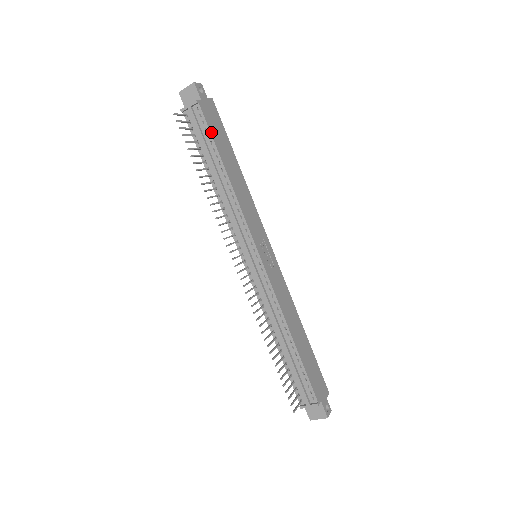
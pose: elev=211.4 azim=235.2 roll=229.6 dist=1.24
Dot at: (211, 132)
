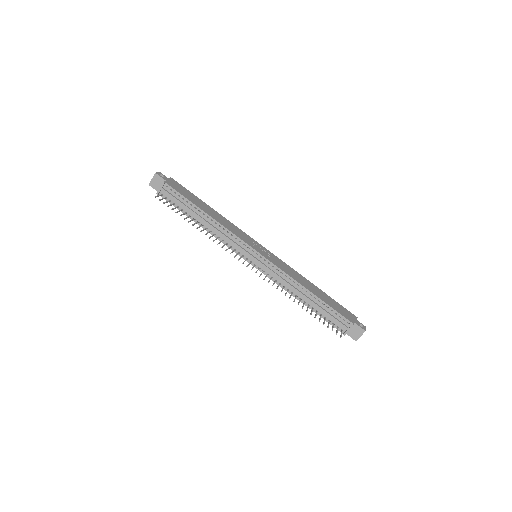
Dot at: (183, 196)
